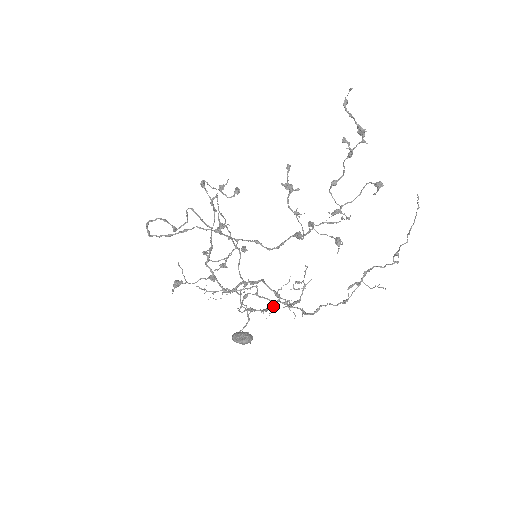
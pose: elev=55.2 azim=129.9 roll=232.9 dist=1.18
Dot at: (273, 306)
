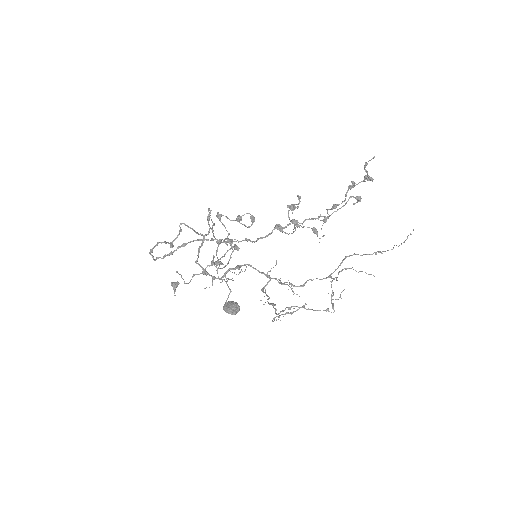
Dot at: (266, 285)
